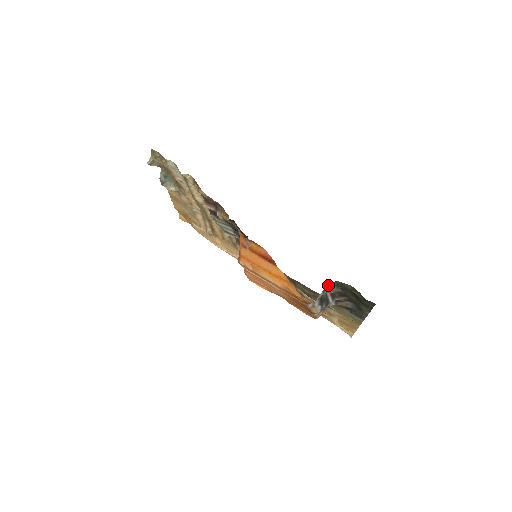
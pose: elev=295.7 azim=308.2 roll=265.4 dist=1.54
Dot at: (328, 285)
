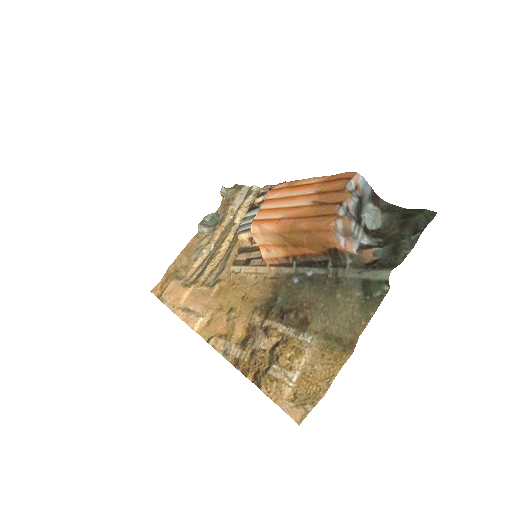
Dot at: (376, 198)
